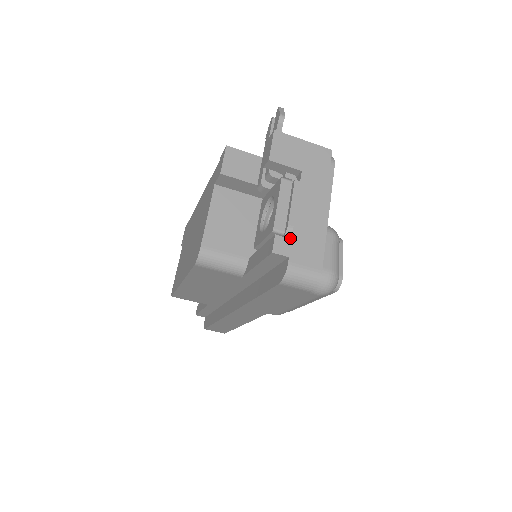
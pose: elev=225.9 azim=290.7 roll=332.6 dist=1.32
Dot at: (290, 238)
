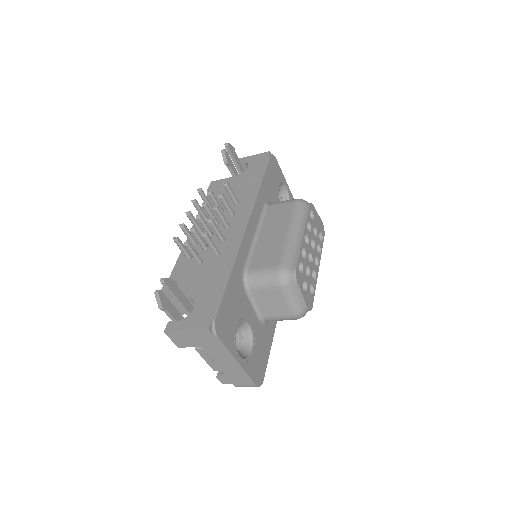
Dot at: (226, 374)
